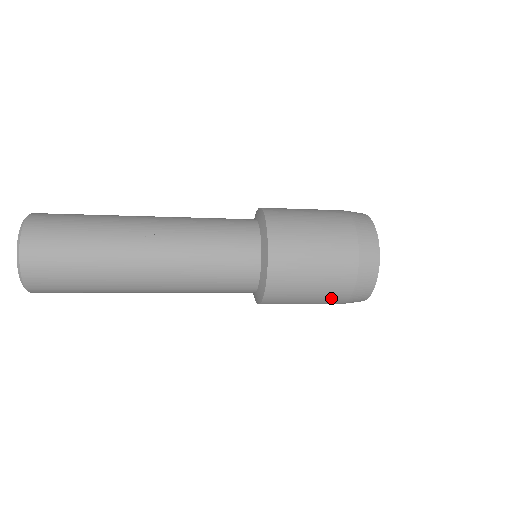
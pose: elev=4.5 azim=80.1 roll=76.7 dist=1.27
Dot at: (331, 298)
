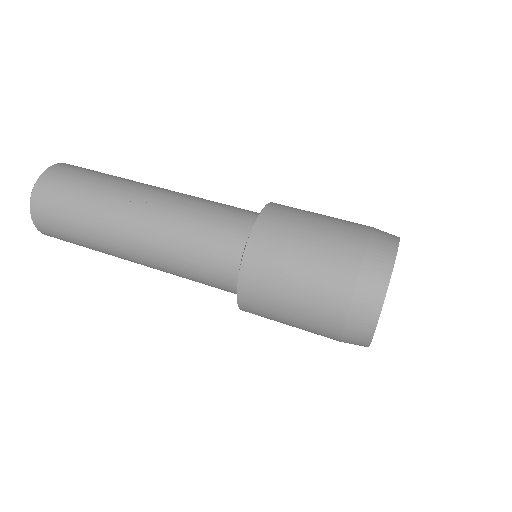
Dot at: (318, 327)
